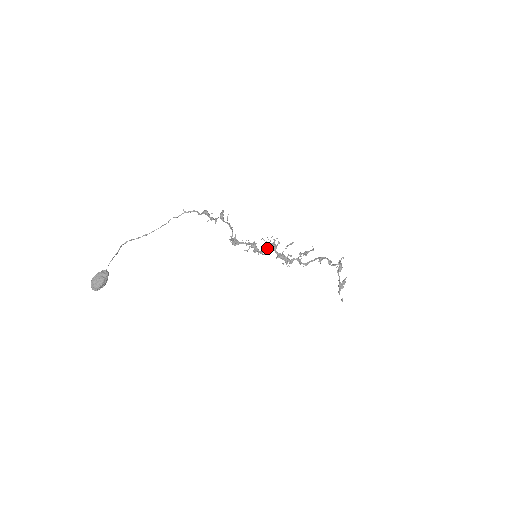
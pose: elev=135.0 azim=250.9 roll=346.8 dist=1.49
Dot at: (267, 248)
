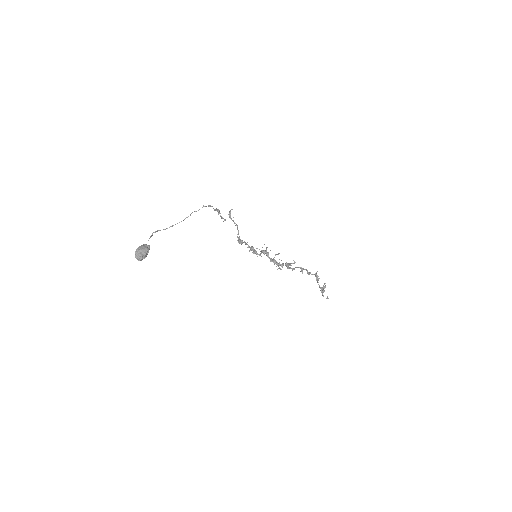
Dot at: occluded
